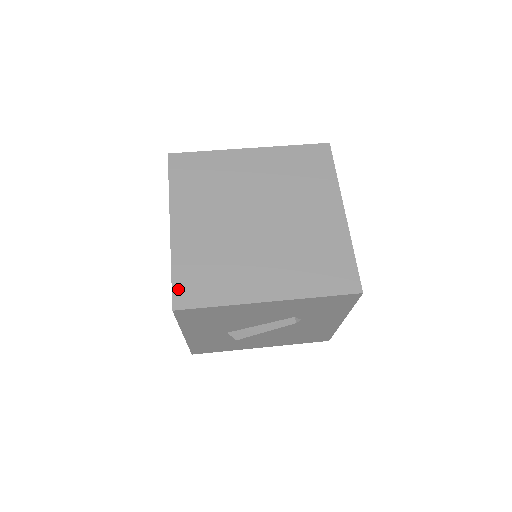
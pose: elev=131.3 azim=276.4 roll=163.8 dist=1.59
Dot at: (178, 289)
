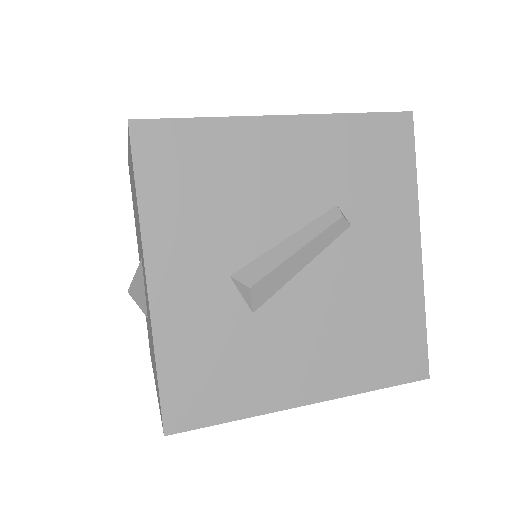
Dot at: occluded
